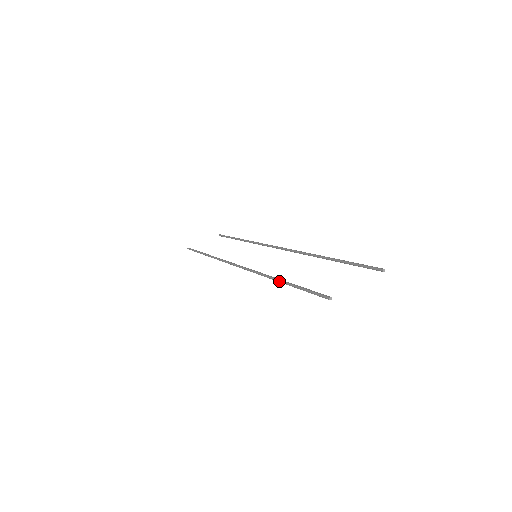
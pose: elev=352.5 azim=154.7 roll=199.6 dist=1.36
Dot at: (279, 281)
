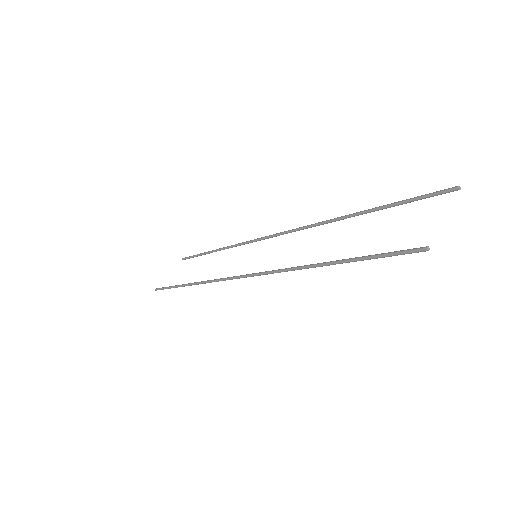
Dot at: (323, 265)
